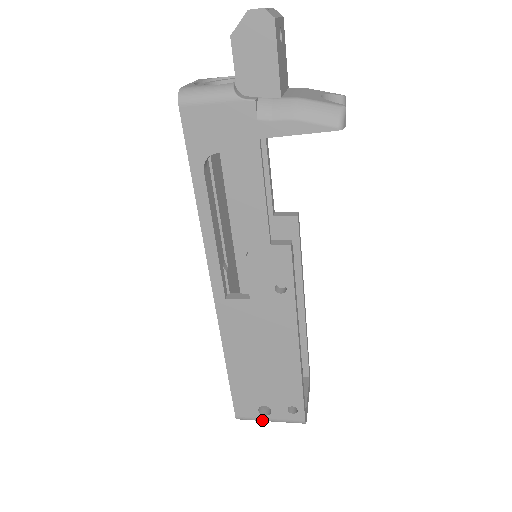
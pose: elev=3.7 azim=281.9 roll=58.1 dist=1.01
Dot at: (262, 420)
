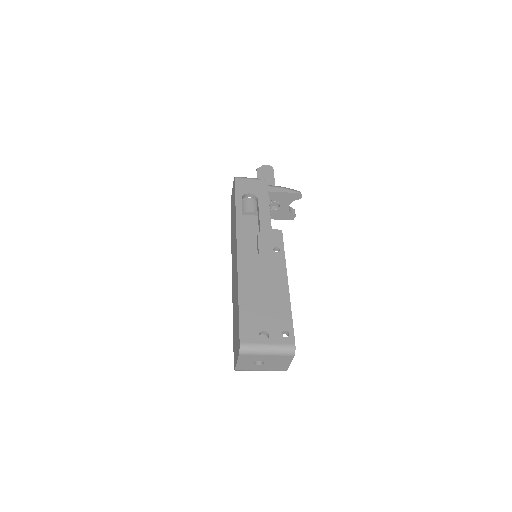
Dot at: (261, 347)
